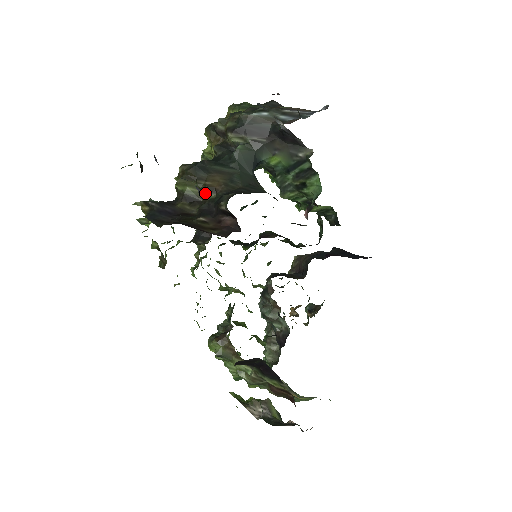
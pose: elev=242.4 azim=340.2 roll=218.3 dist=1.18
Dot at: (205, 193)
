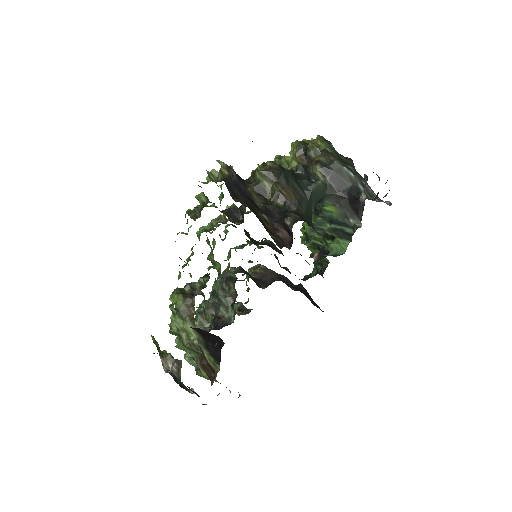
Dot at: (276, 197)
